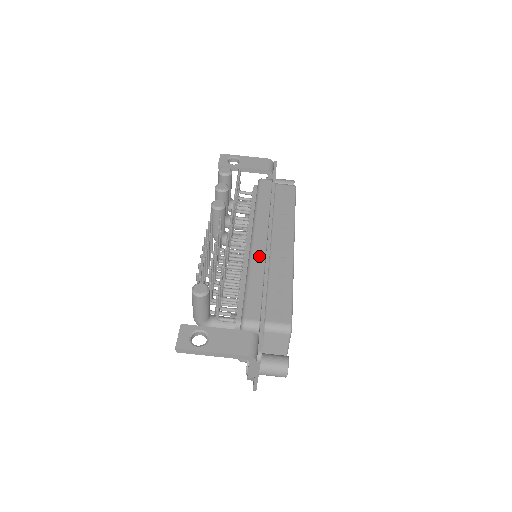
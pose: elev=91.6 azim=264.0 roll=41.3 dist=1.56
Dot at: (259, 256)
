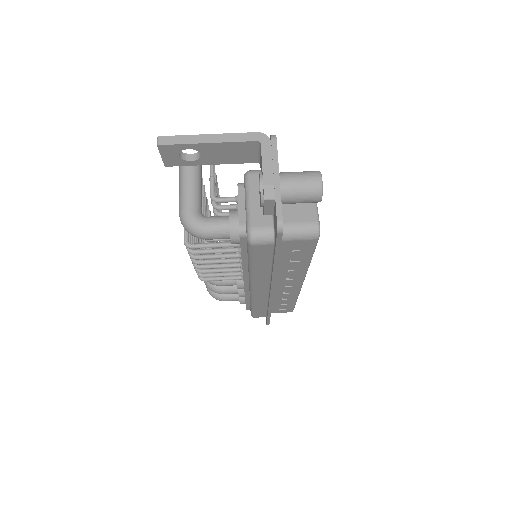
Dot at: occluded
